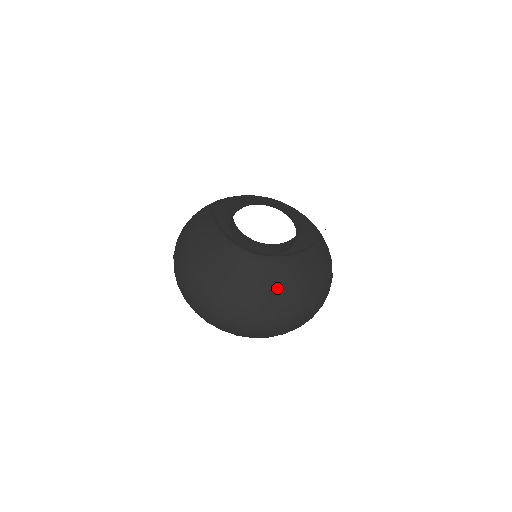
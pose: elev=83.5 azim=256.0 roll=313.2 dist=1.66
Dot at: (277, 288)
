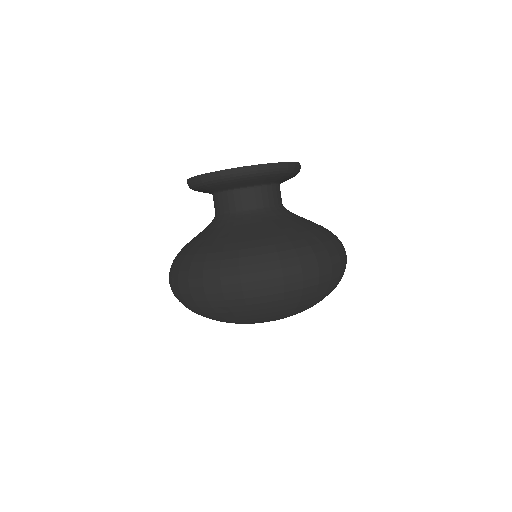
Dot at: (283, 227)
